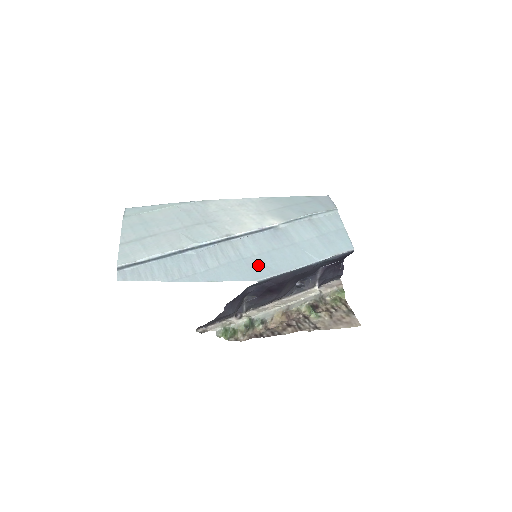
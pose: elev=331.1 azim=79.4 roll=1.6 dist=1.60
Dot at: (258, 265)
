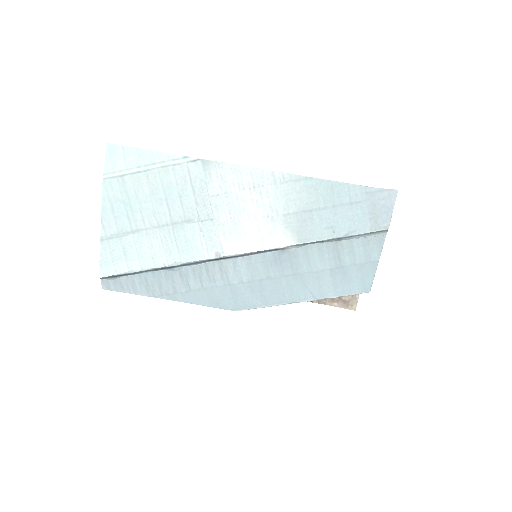
Dot at: (243, 295)
